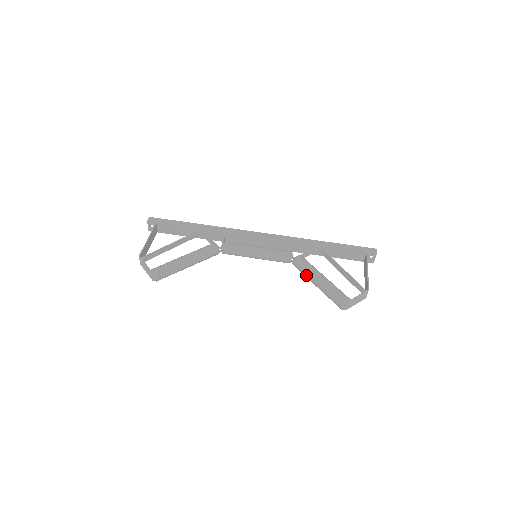
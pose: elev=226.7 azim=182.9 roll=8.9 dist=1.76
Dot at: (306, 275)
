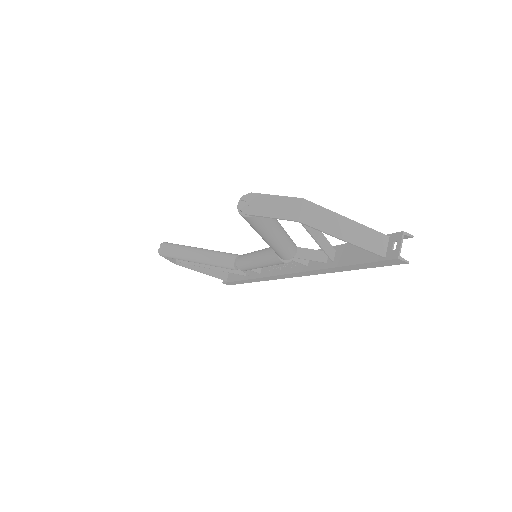
Dot at: occluded
